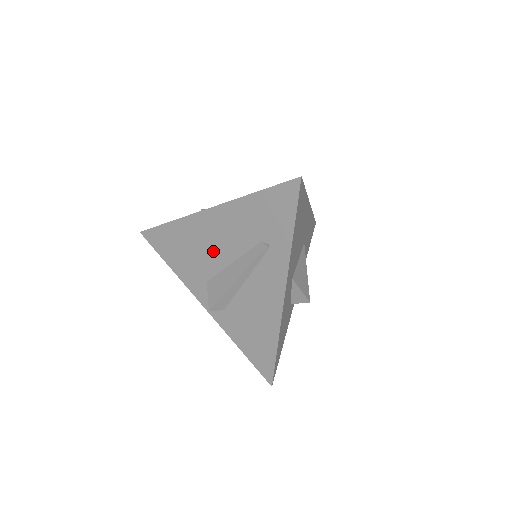
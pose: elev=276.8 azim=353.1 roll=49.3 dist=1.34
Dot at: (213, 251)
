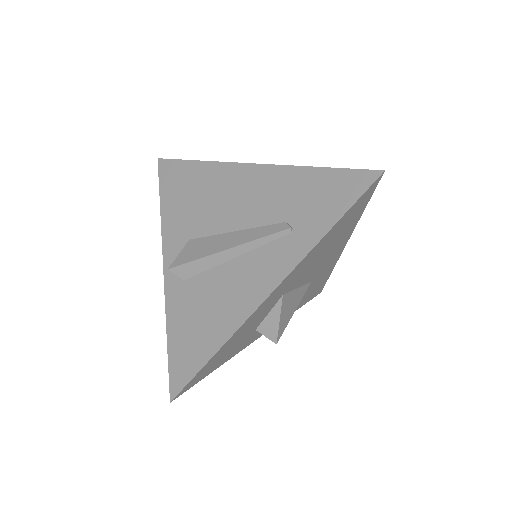
Dot at: (222, 210)
